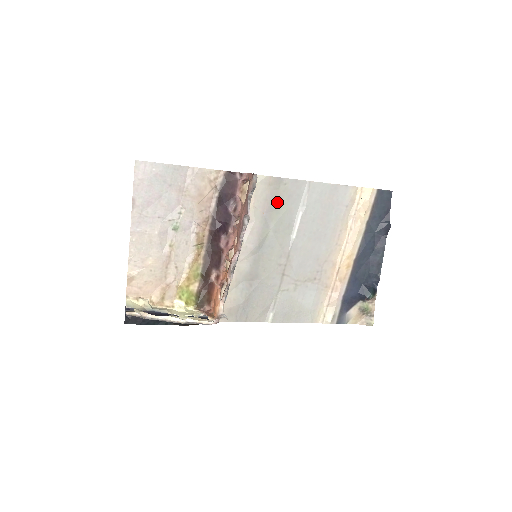
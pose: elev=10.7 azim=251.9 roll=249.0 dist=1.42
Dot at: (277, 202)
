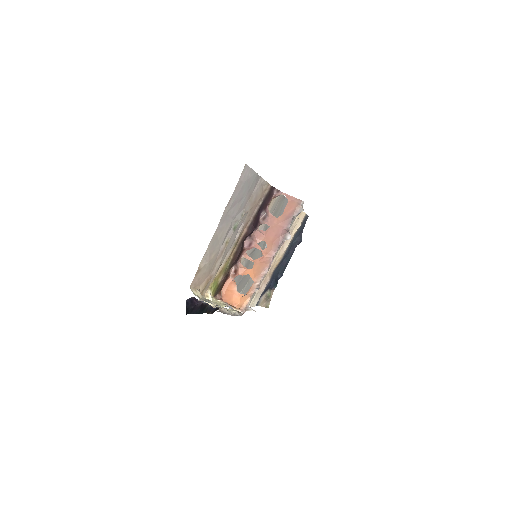
Dot at: (275, 214)
